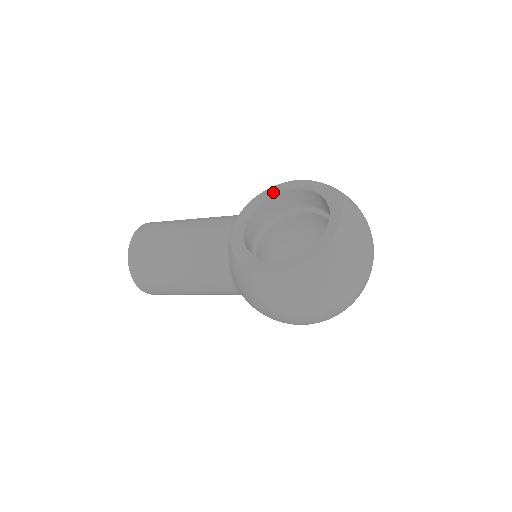
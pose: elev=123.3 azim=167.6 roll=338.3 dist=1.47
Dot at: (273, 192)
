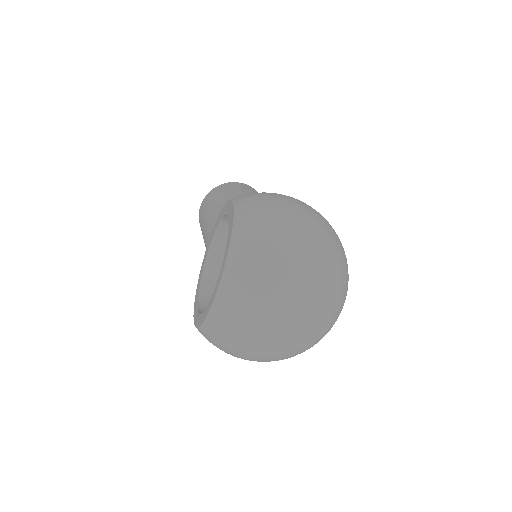
Dot at: (225, 210)
